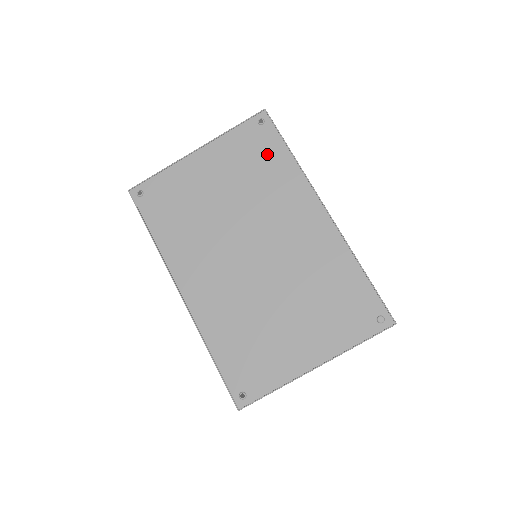
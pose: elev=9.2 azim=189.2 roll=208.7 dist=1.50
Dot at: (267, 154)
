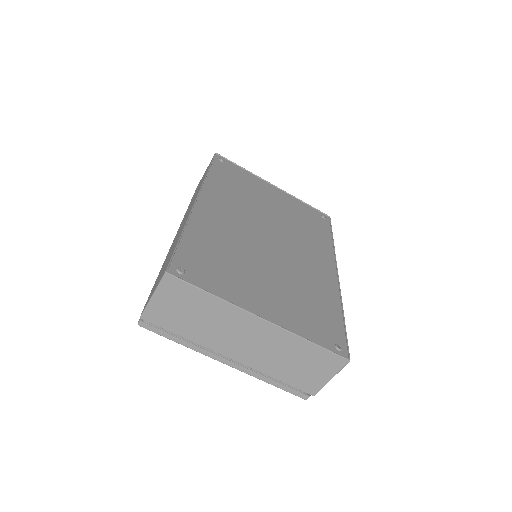
Dot at: (317, 226)
